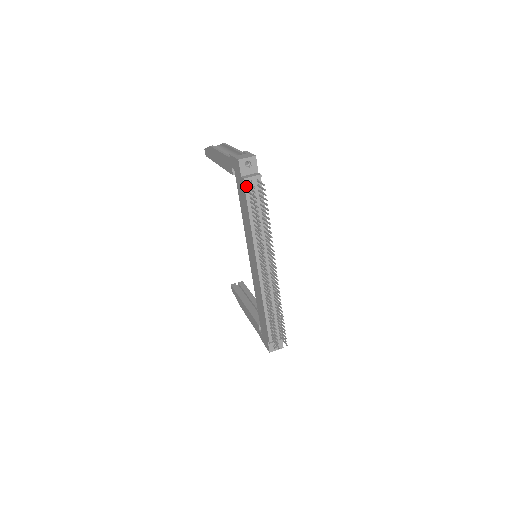
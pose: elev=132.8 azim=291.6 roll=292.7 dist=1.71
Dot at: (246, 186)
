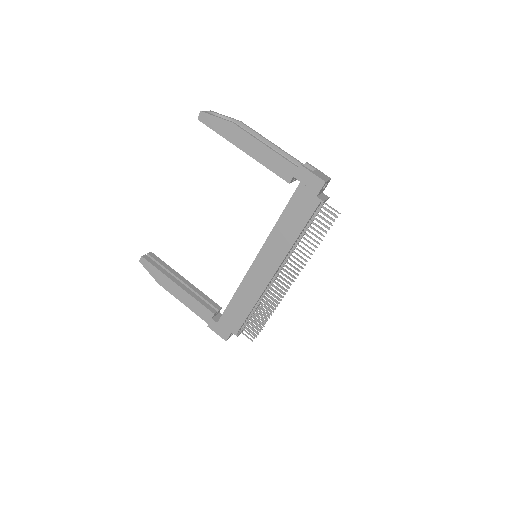
Dot at: (317, 207)
